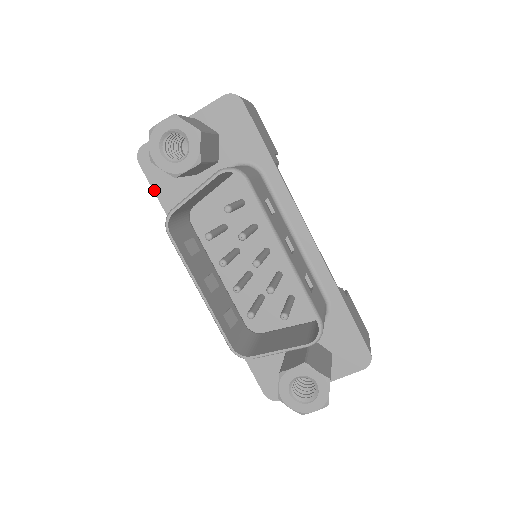
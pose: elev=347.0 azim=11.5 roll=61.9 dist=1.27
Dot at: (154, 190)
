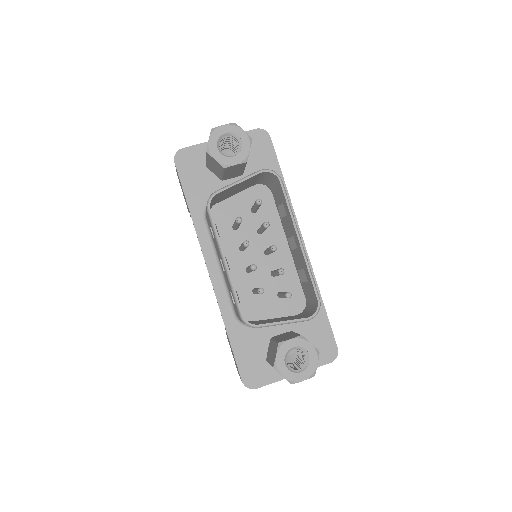
Dot at: (182, 185)
